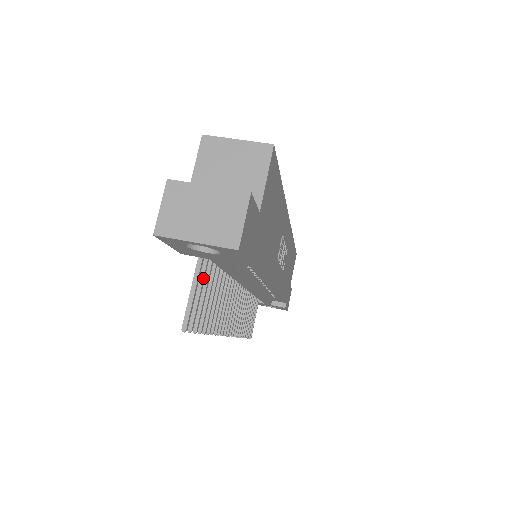
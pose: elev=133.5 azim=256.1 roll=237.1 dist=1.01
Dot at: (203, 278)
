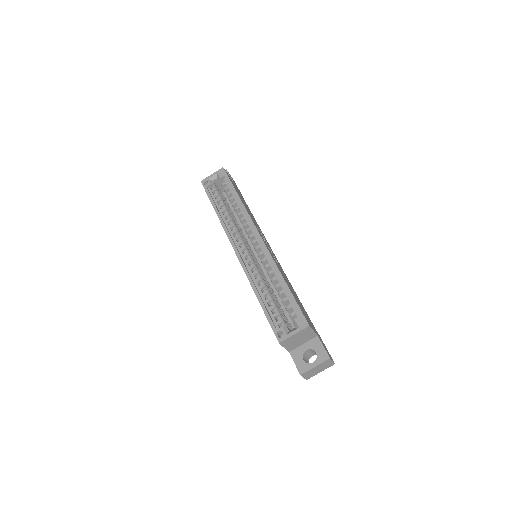
Dot at: occluded
